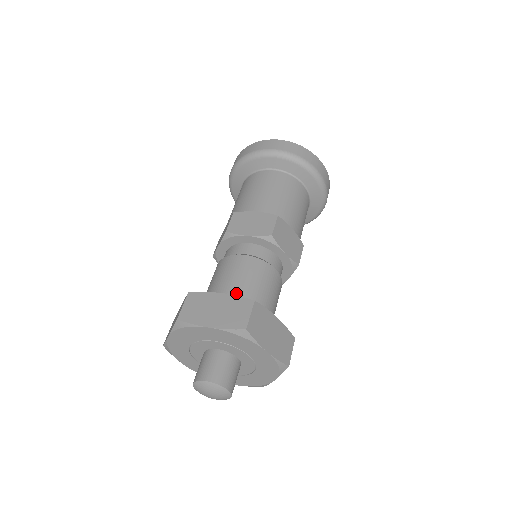
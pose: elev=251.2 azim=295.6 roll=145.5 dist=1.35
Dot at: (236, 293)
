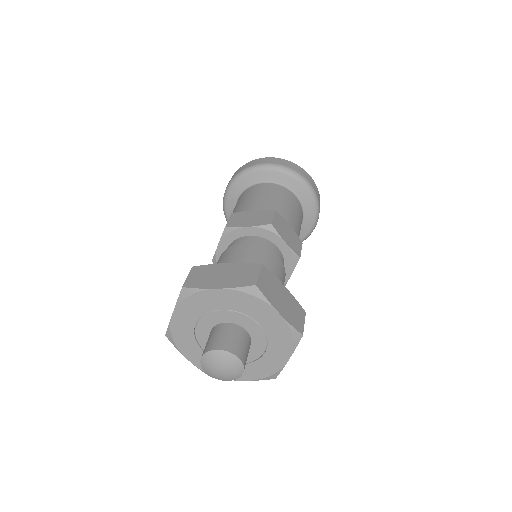
Dot at: occluded
